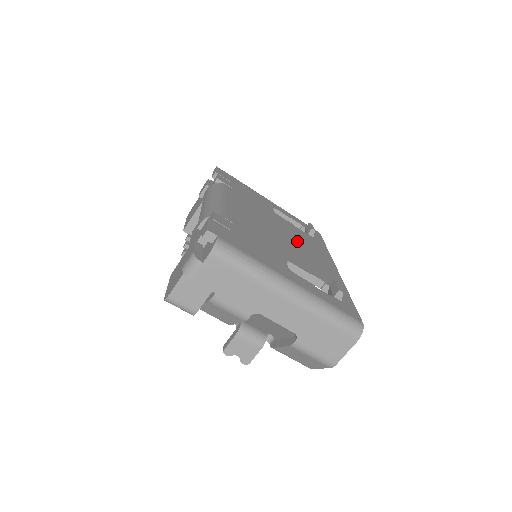
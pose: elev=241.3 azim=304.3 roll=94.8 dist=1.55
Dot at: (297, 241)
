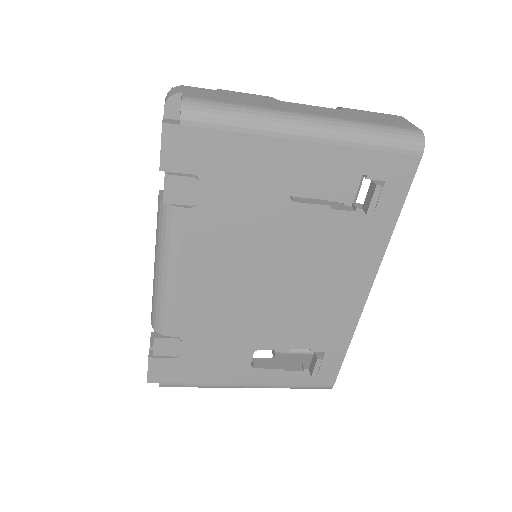
Dot at: (306, 275)
